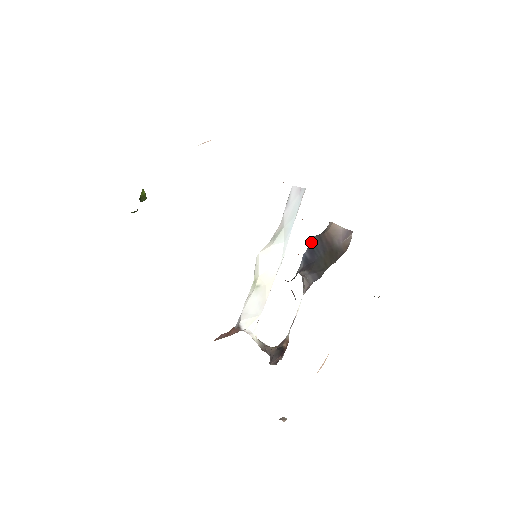
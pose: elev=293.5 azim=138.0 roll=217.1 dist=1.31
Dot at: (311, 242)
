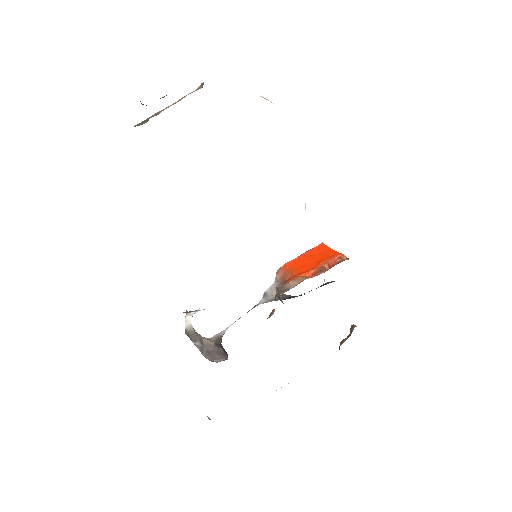
Dot at: occluded
